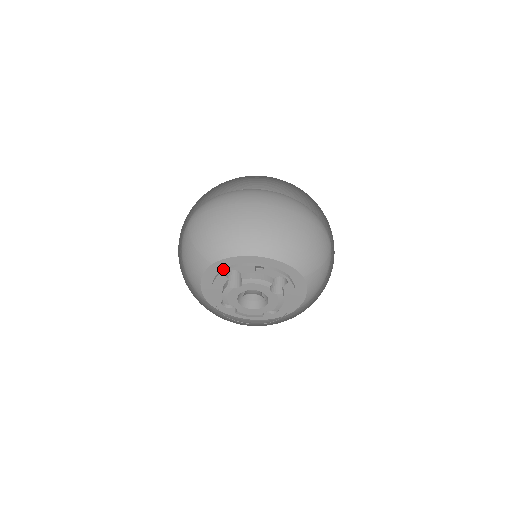
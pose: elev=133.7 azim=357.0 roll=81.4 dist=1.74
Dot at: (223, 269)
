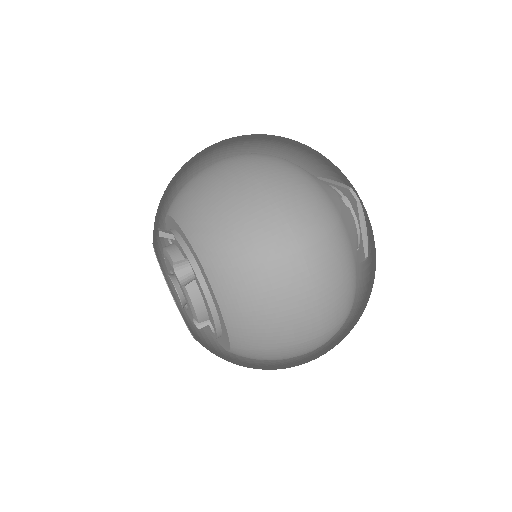
Dot at: occluded
